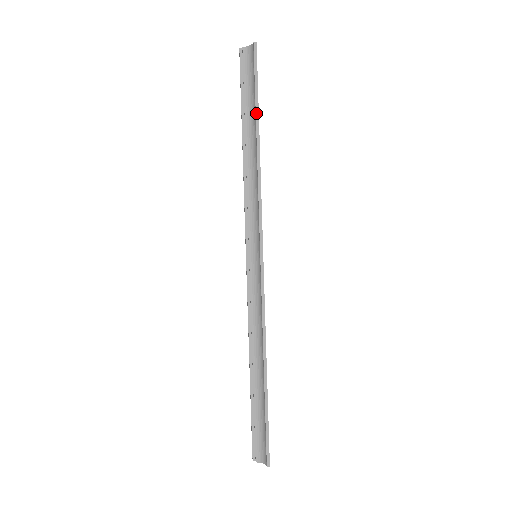
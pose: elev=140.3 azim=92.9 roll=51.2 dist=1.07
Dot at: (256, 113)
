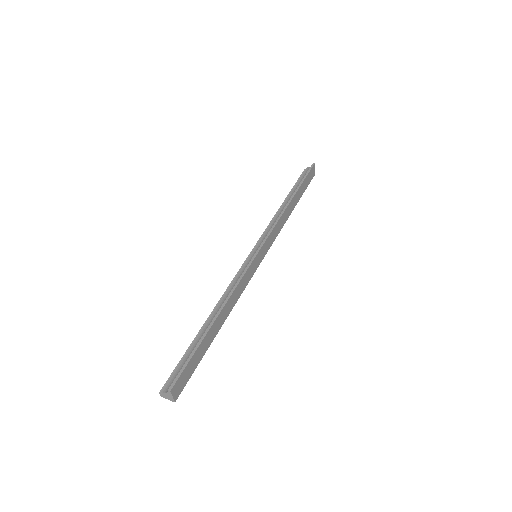
Dot at: (298, 187)
